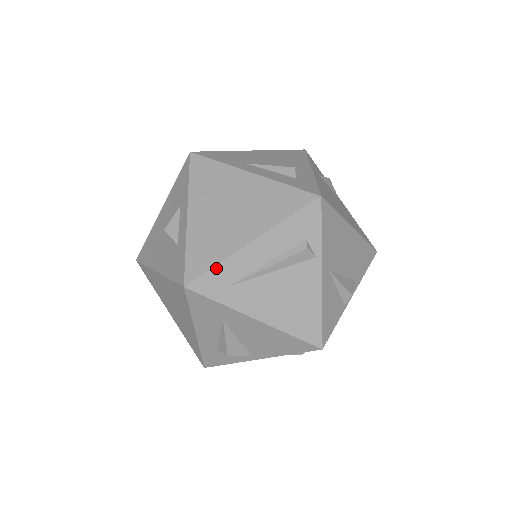
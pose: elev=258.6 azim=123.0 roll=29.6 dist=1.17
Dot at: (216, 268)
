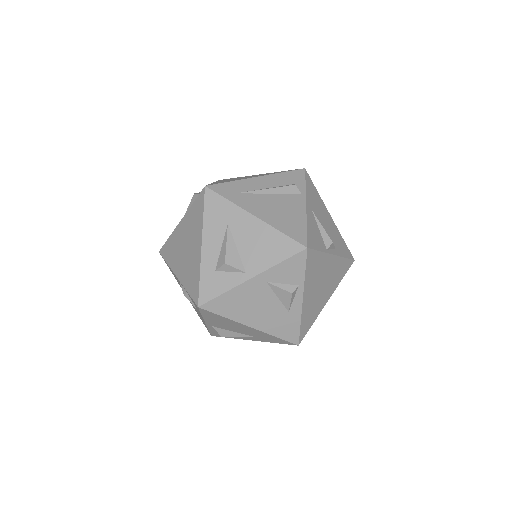
Dot at: (230, 183)
